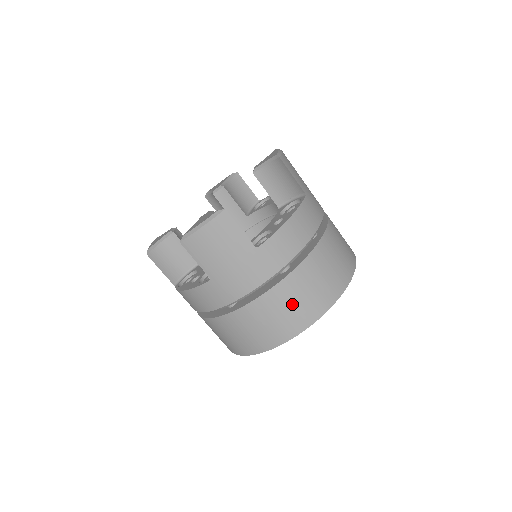
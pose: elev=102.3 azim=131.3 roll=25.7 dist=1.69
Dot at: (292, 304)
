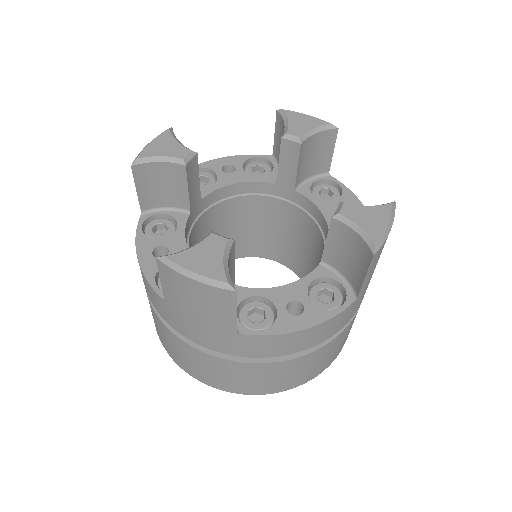
Dot at: (228, 376)
